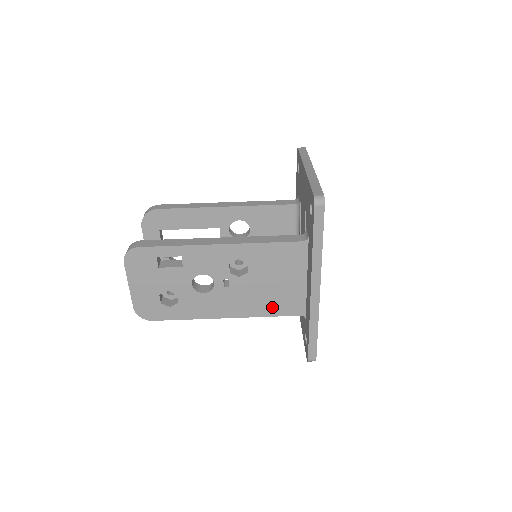
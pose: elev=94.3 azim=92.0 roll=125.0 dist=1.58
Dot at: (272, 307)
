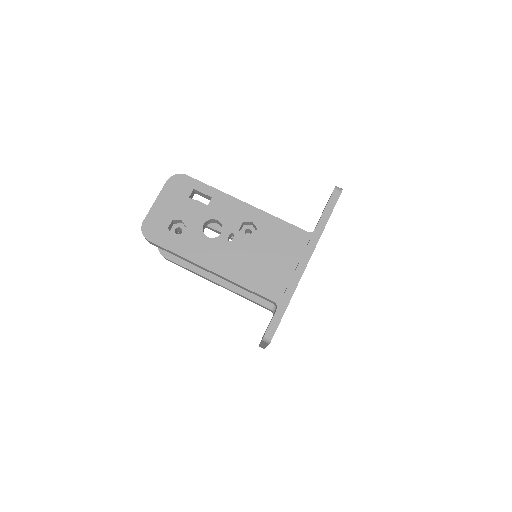
Dot at: (255, 280)
